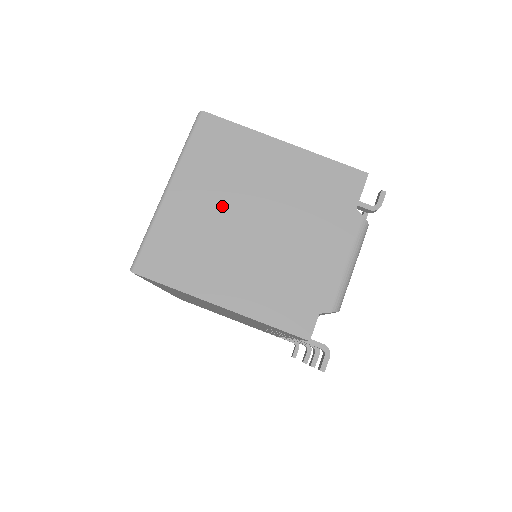
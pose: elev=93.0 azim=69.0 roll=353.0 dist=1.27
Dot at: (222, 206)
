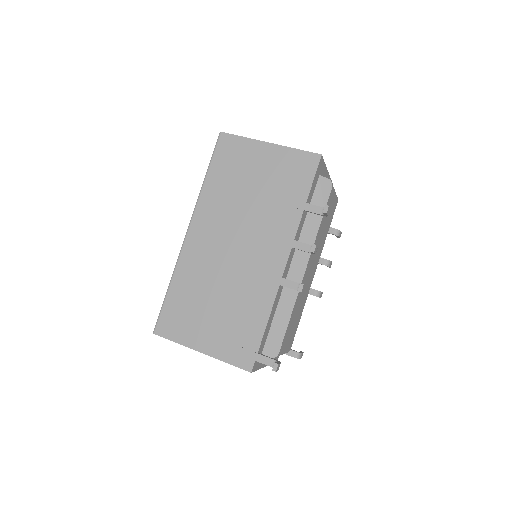
Dot at: occluded
